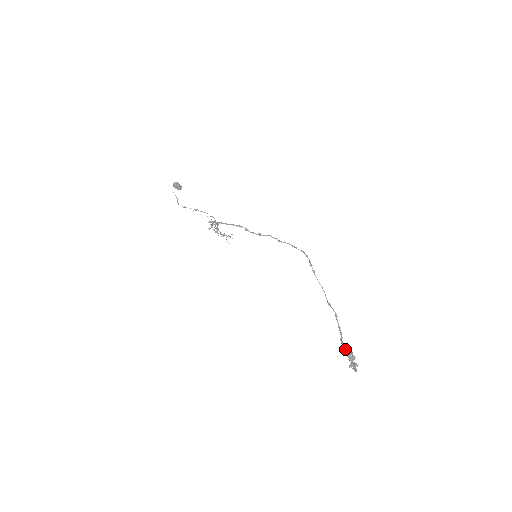
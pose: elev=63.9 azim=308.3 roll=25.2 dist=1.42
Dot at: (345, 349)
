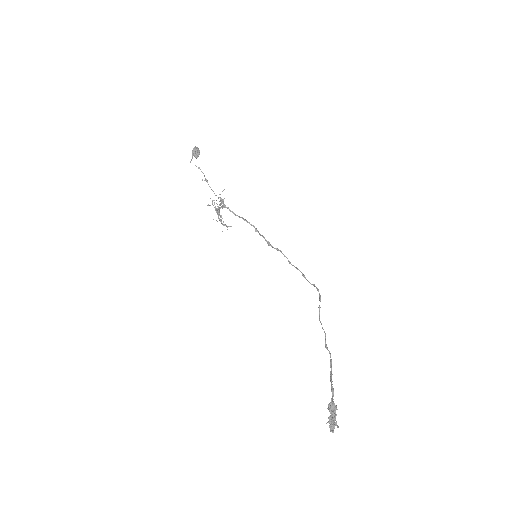
Dot at: occluded
